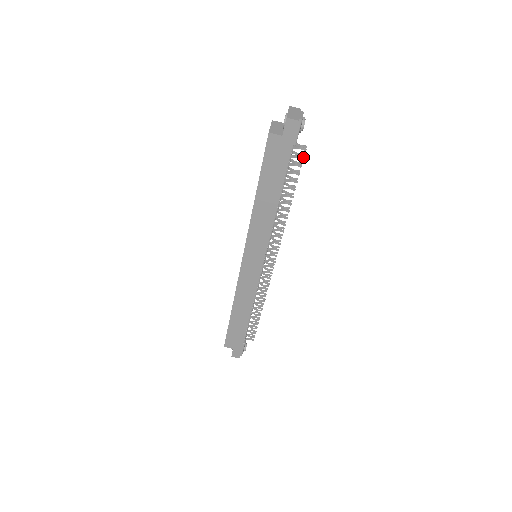
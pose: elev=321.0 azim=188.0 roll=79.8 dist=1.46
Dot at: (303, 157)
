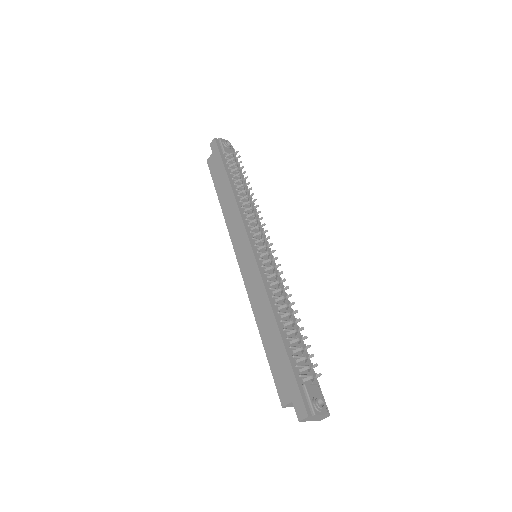
Dot at: (235, 154)
